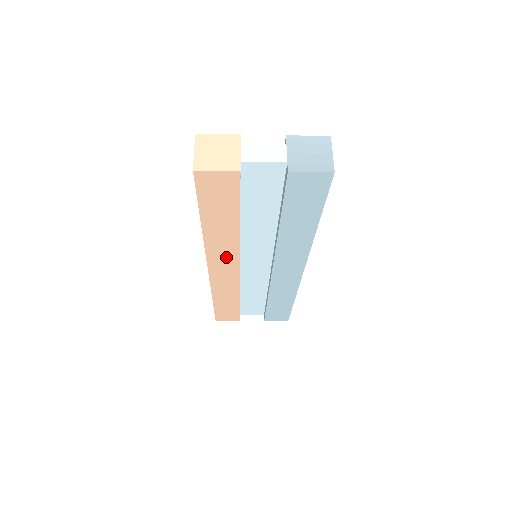
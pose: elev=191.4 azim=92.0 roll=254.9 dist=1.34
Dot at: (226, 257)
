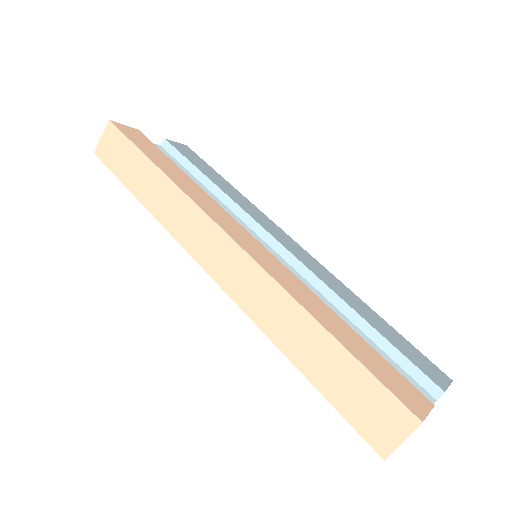
Dot at: occluded
